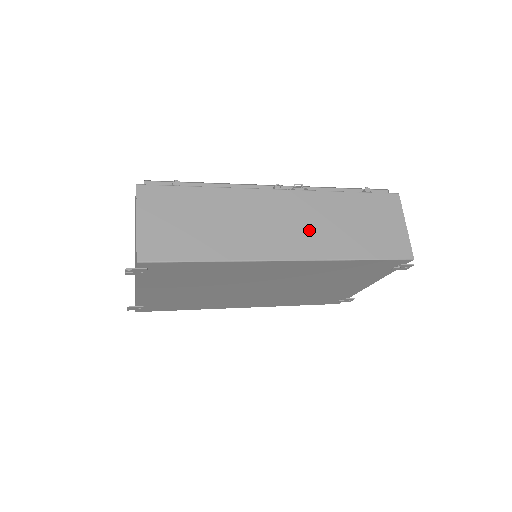
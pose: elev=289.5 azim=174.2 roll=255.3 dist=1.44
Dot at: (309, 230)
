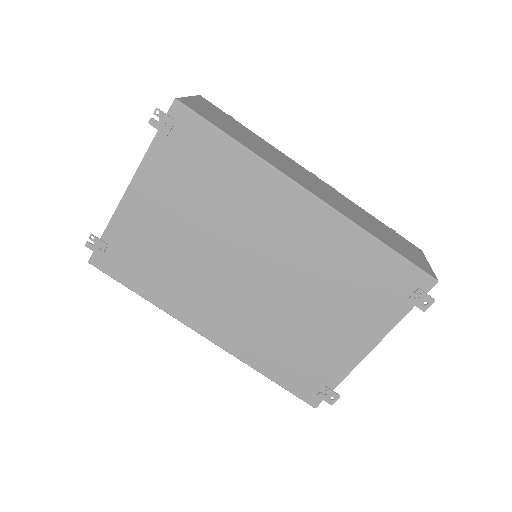
Dot at: (335, 200)
